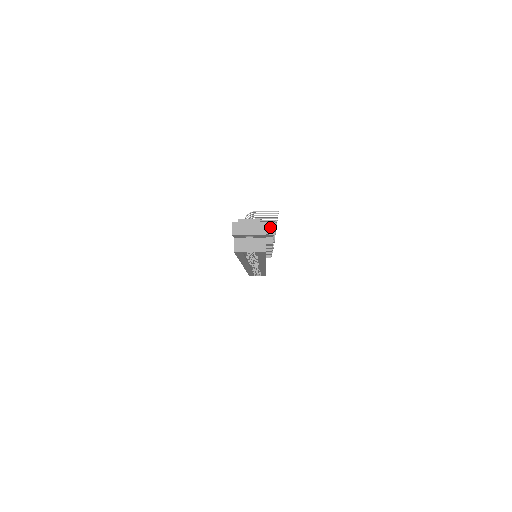
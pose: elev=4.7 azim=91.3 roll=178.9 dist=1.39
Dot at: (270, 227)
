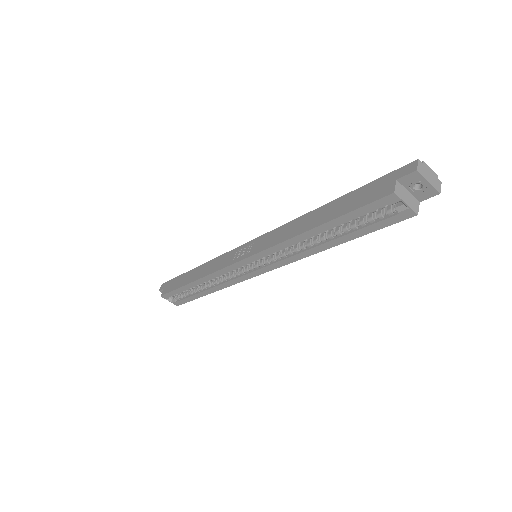
Dot at: occluded
